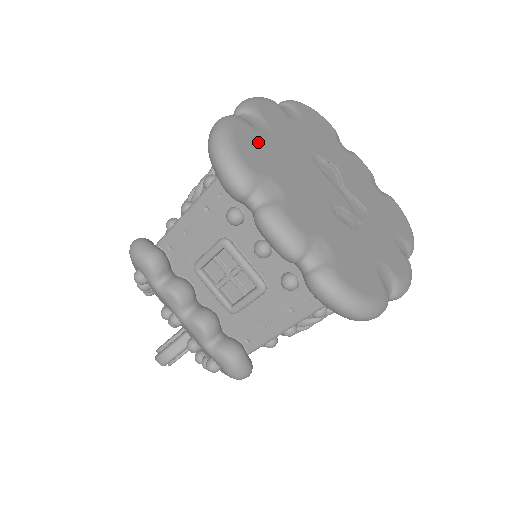
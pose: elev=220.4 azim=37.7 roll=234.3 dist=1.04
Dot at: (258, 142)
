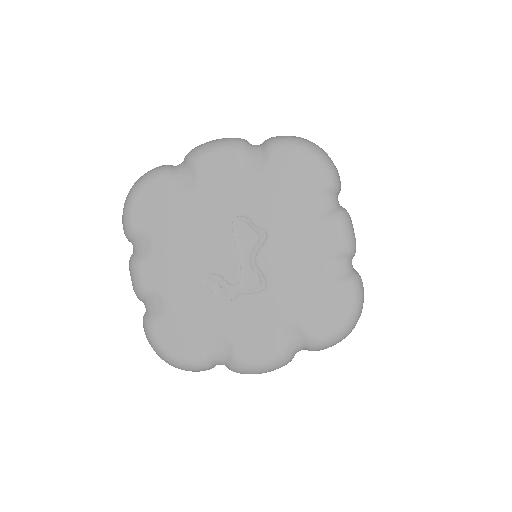
Dot at: (164, 199)
